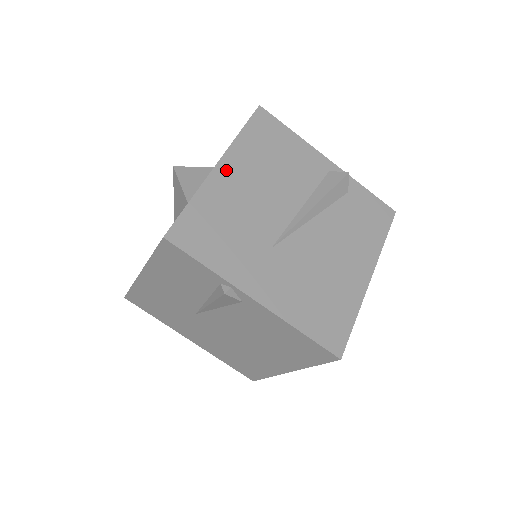
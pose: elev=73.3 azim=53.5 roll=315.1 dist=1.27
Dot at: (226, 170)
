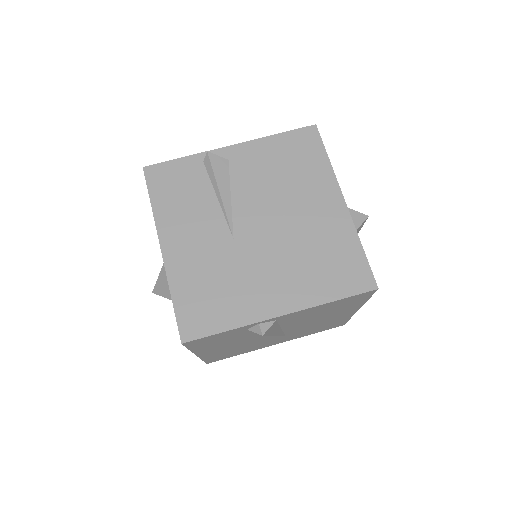
Dot at: occluded
